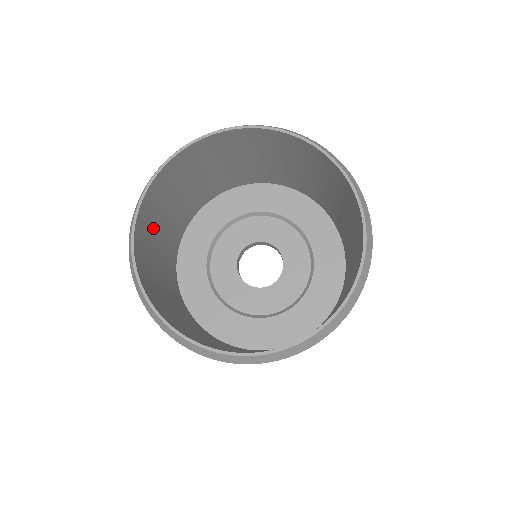
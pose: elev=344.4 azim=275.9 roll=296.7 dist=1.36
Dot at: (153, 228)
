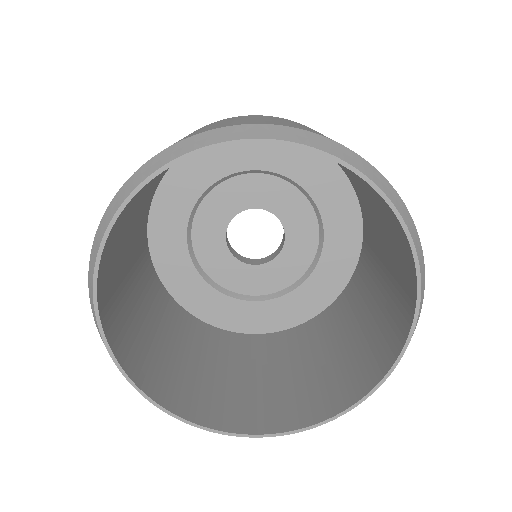
Dot at: (117, 259)
